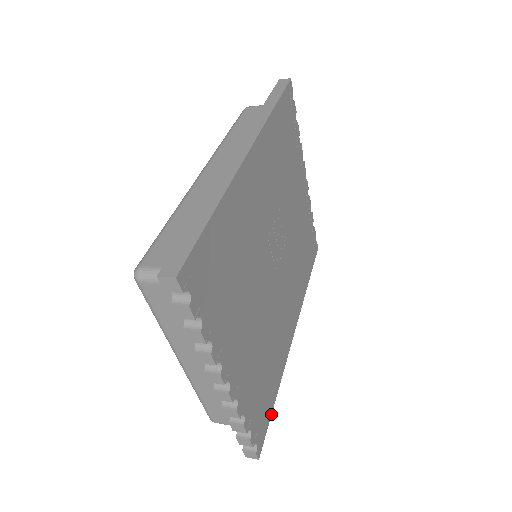
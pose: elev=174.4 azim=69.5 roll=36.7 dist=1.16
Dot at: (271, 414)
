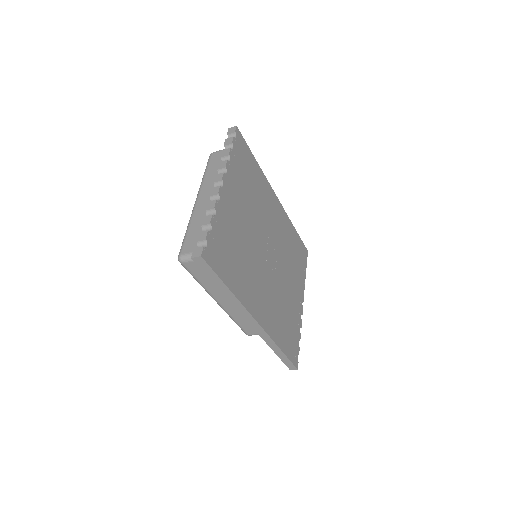
Dot at: (221, 279)
